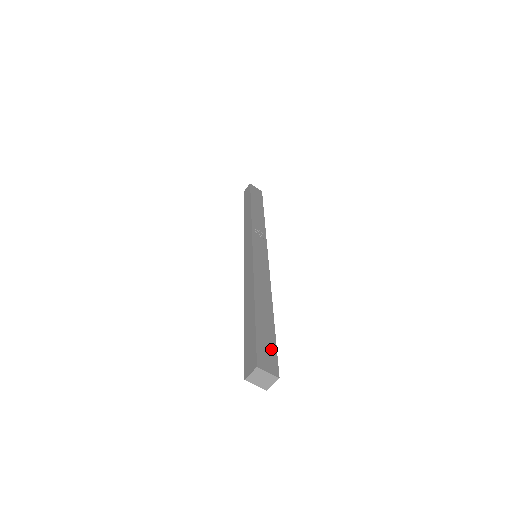
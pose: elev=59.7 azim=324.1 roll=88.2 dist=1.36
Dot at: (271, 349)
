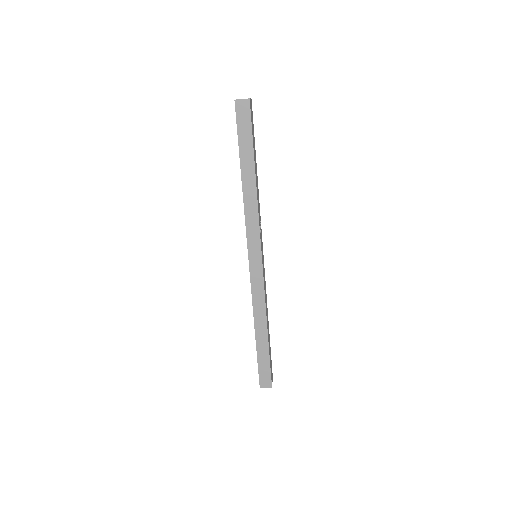
Dot at: (271, 363)
